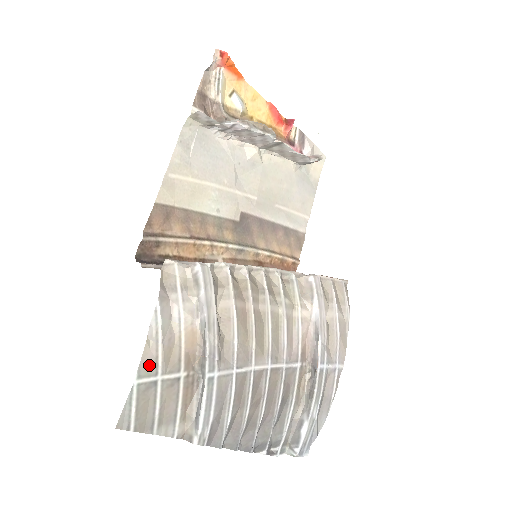
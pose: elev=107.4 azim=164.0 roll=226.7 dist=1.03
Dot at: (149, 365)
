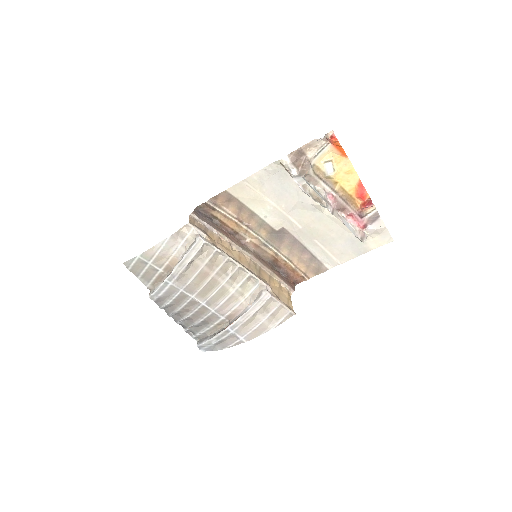
Dot at: (148, 255)
